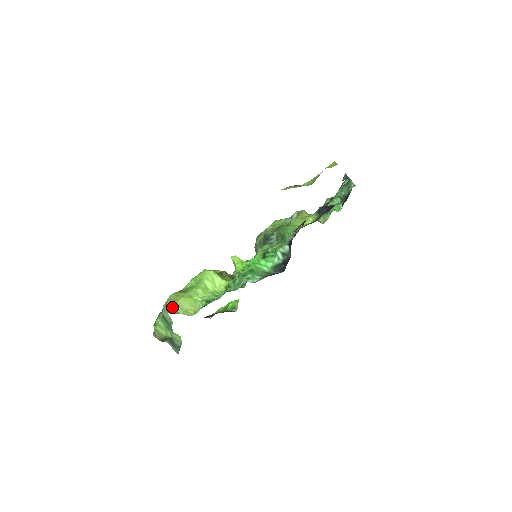
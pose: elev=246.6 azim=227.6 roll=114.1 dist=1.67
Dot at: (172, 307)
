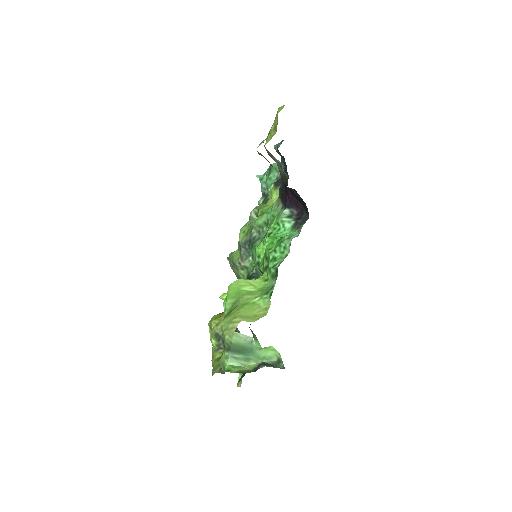
Dot at: (215, 367)
